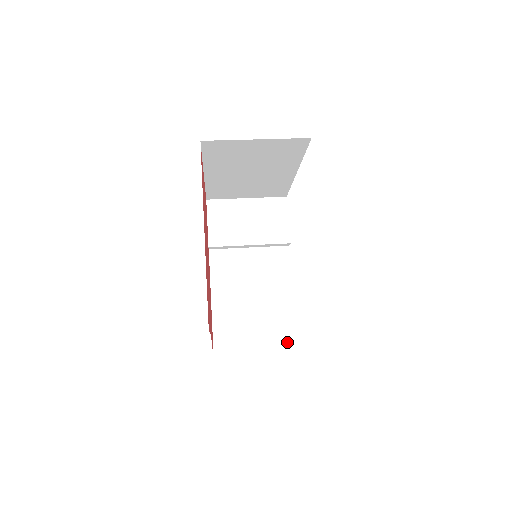
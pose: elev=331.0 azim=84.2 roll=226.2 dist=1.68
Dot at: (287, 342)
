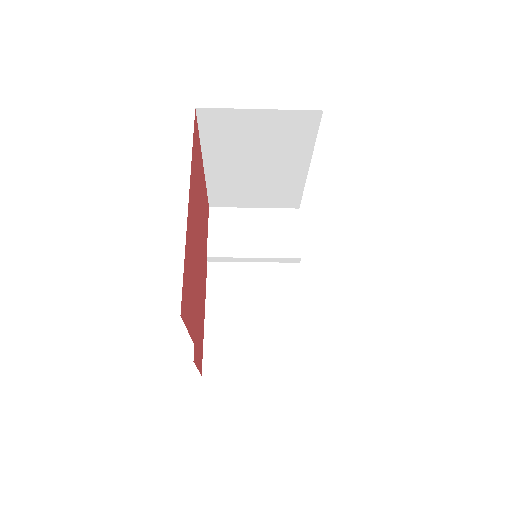
Dot at: (292, 374)
